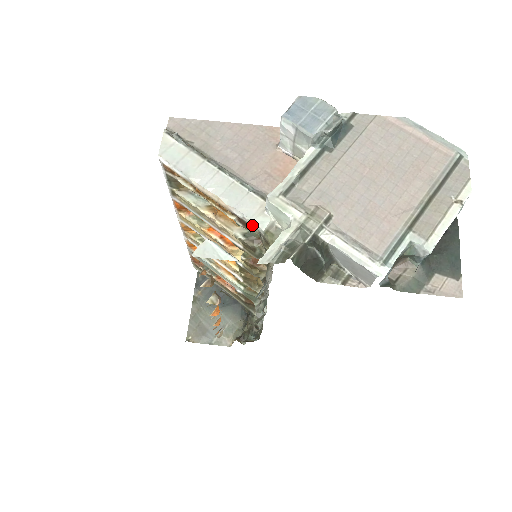
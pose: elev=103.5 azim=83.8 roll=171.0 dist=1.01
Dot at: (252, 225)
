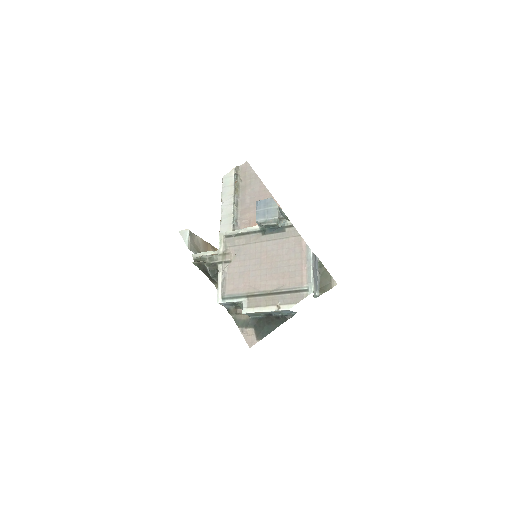
Dot at: occluded
